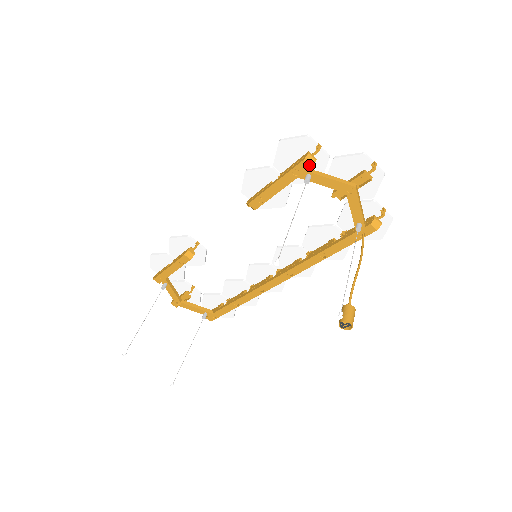
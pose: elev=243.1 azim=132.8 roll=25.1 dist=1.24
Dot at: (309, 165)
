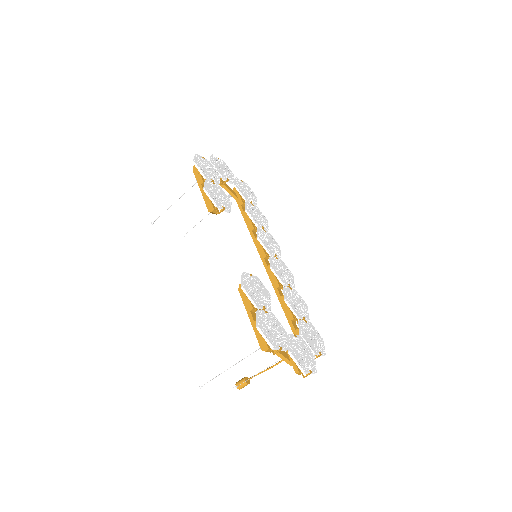
Dot at: occluded
